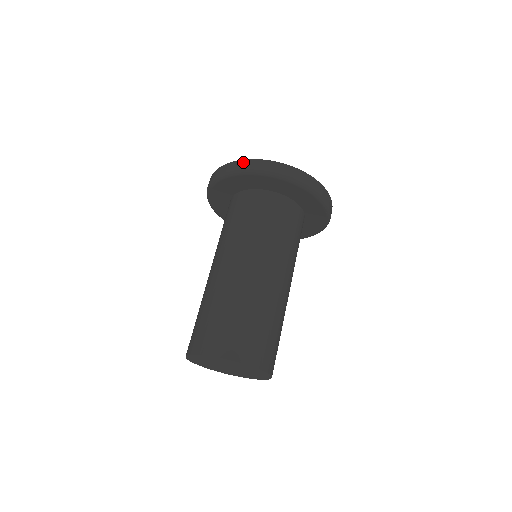
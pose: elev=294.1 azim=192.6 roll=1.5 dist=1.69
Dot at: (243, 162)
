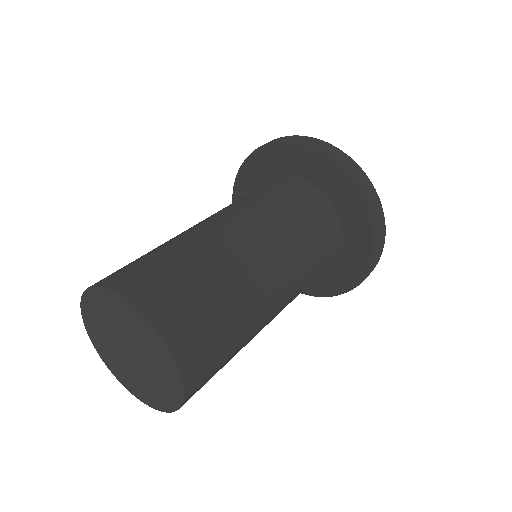
Dot at: (327, 143)
